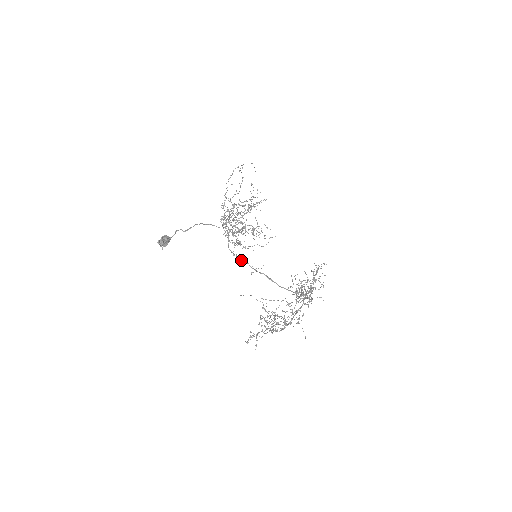
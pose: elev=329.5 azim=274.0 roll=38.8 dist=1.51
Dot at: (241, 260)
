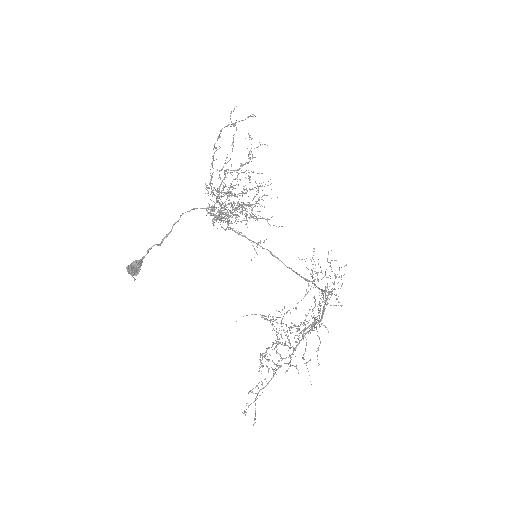
Dot at: occluded
